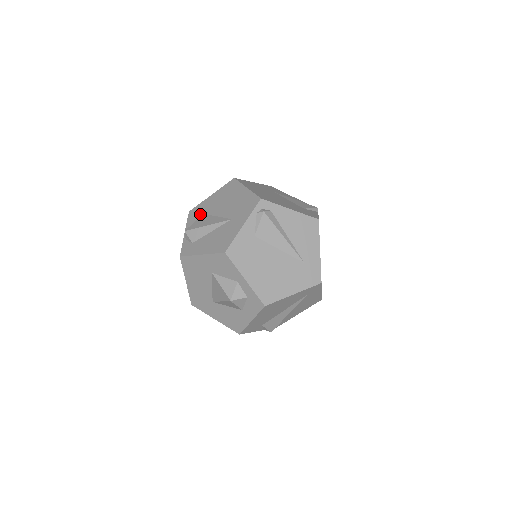
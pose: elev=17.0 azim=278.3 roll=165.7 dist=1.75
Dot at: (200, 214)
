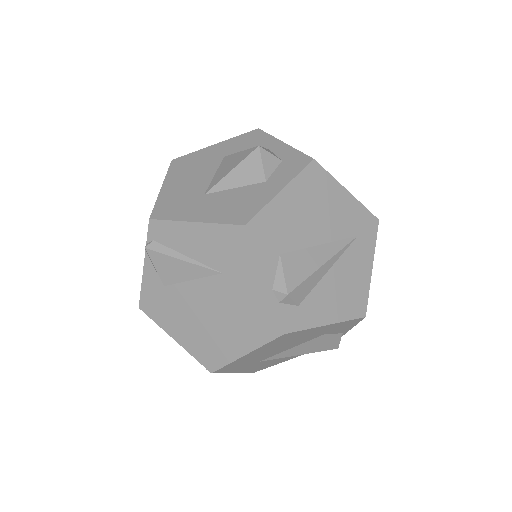
Dot at: occluded
